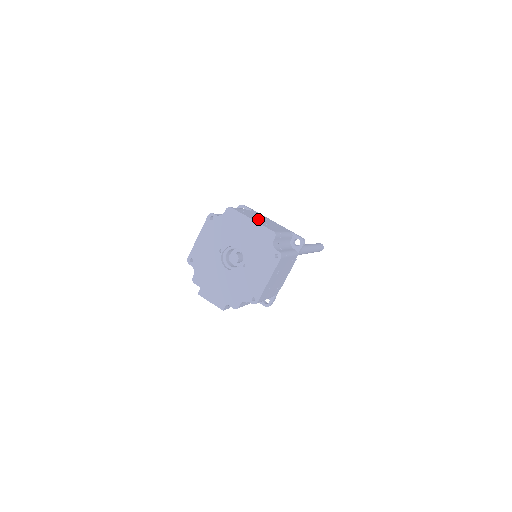
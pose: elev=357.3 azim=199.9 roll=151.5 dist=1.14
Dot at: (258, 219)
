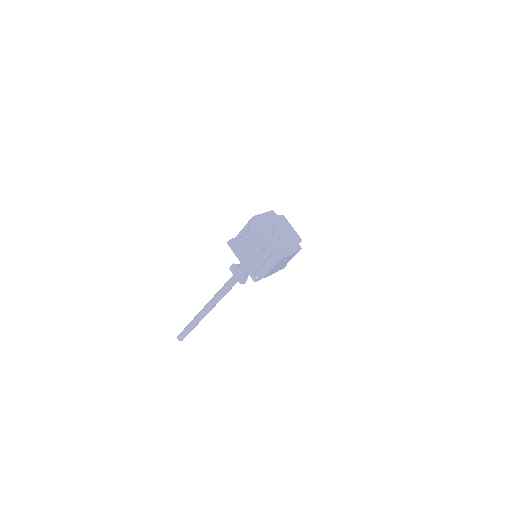
Dot at: occluded
